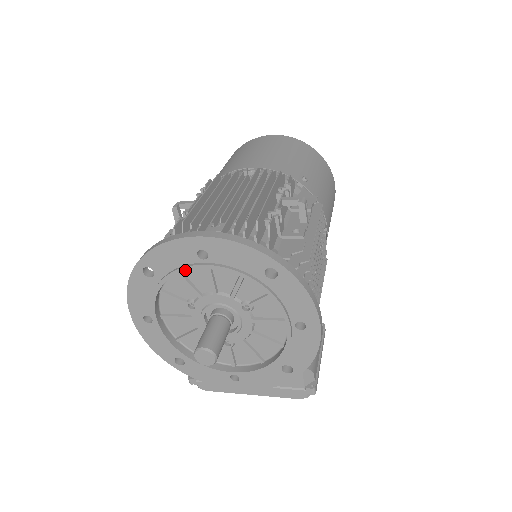
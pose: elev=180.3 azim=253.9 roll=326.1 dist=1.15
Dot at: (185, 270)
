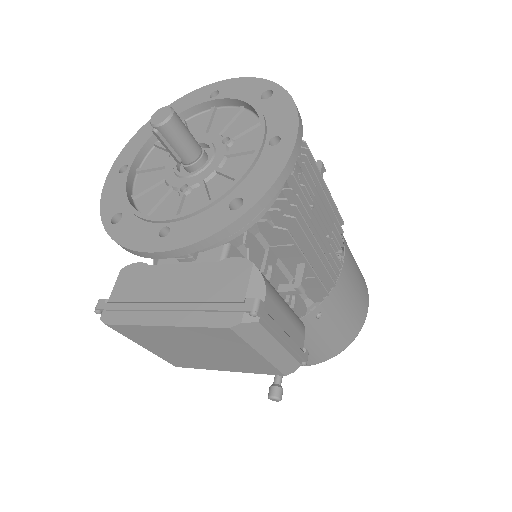
Dot at: (192, 107)
